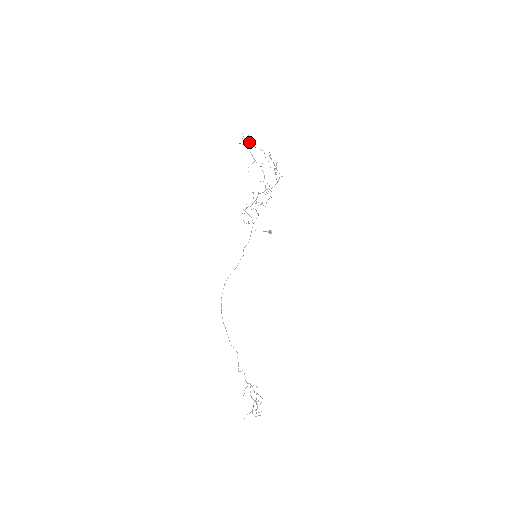
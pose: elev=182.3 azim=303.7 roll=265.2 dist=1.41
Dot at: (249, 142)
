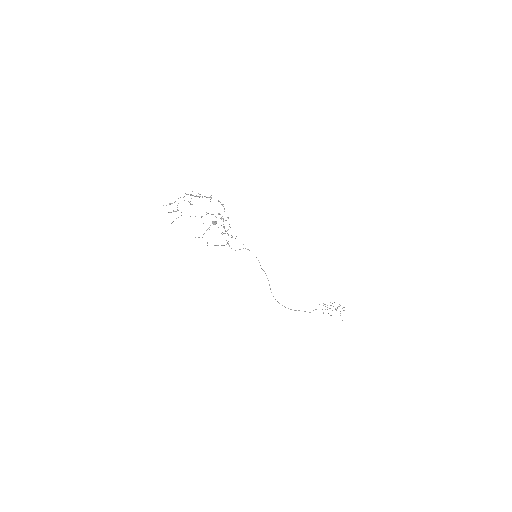
Dot at: occluded
